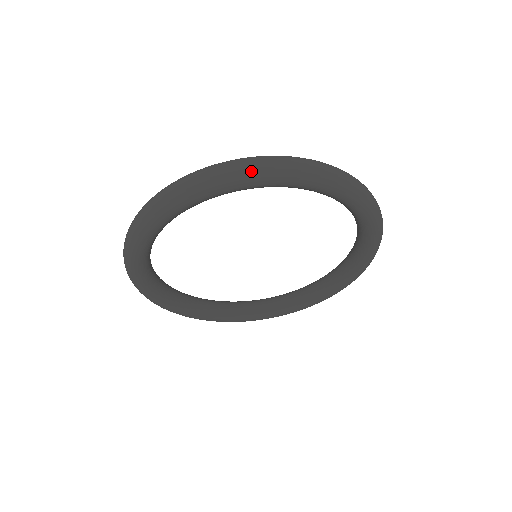
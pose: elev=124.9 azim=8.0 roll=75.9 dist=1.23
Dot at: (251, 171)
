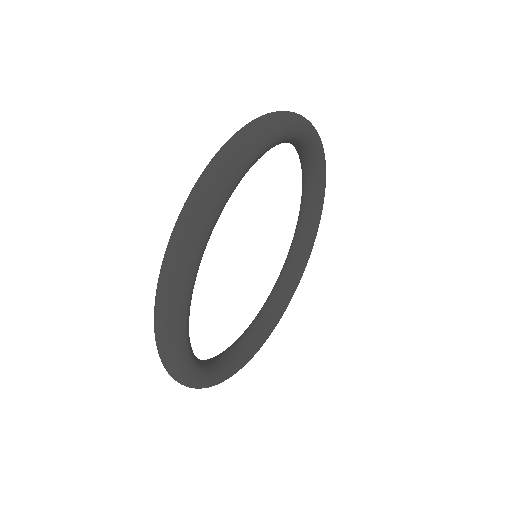
Dot at: (272, 124)
